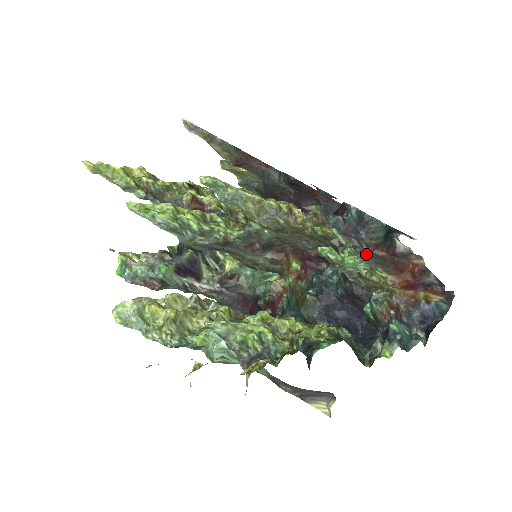
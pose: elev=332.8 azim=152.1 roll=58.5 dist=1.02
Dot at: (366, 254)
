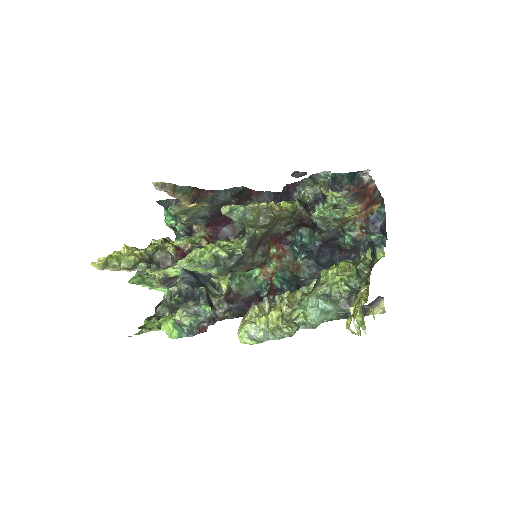
Dot at: (351, 196)
